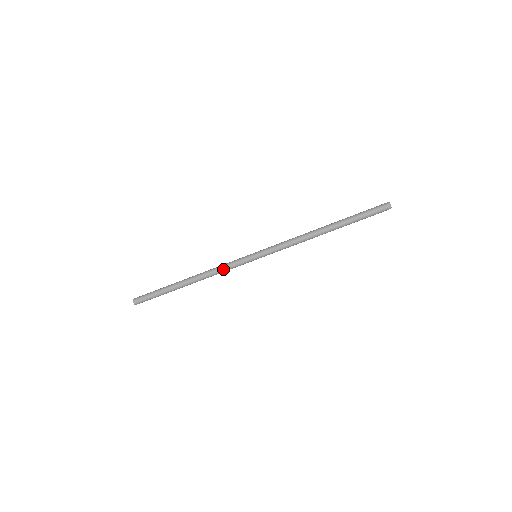
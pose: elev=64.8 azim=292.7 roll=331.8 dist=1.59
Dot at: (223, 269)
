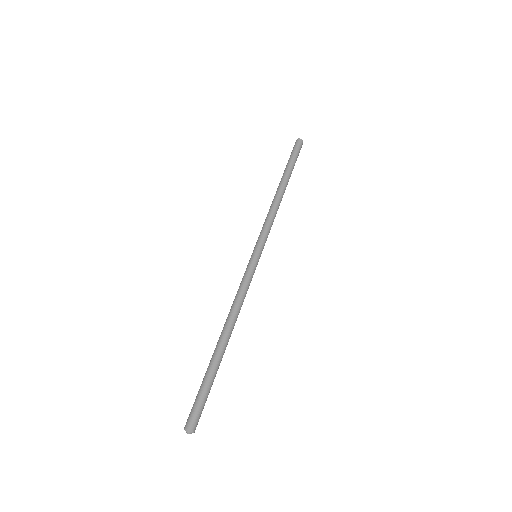
Dot at: (238, 292)
